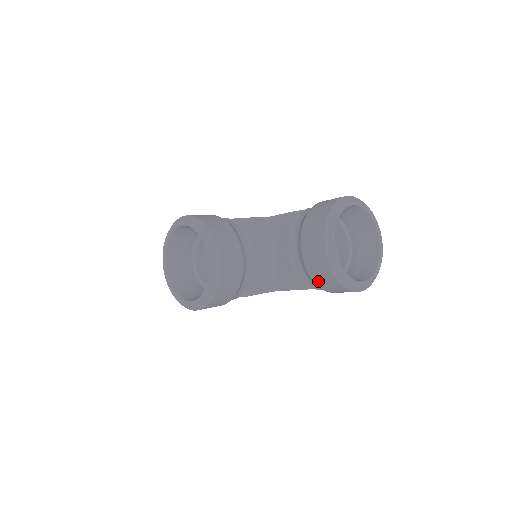
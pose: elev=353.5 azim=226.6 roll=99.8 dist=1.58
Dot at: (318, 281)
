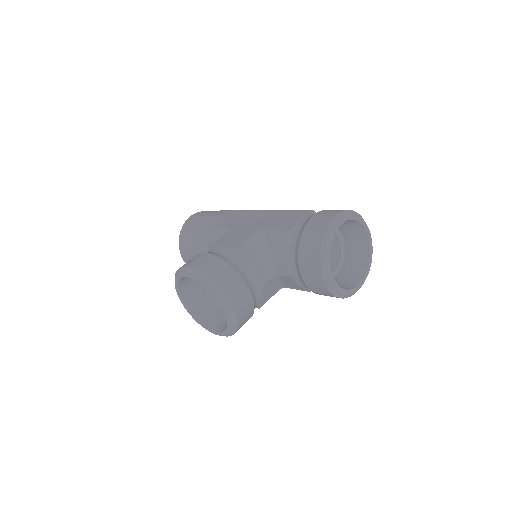
Dot at: (320, 294)
